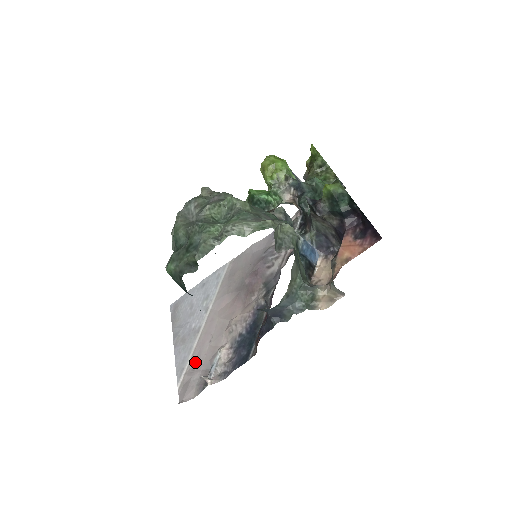
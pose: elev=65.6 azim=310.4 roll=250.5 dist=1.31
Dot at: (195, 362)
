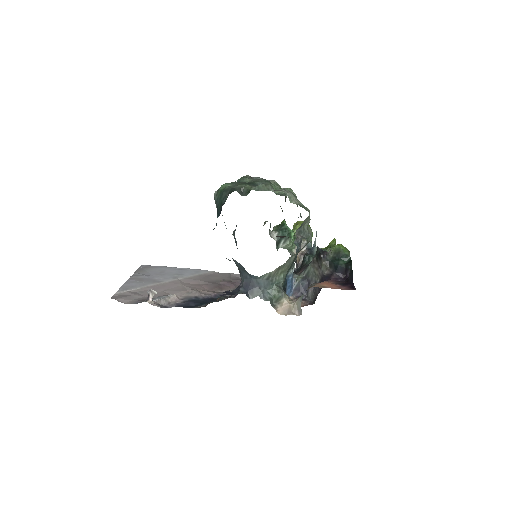
Dot at: (143, 291)
